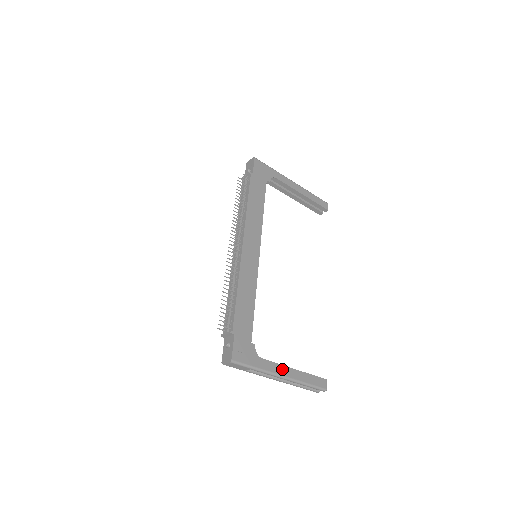
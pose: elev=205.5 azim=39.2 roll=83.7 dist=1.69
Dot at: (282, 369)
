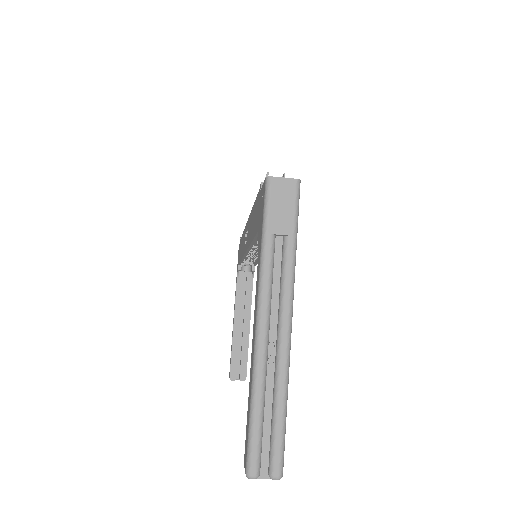
Dot at: occluded
